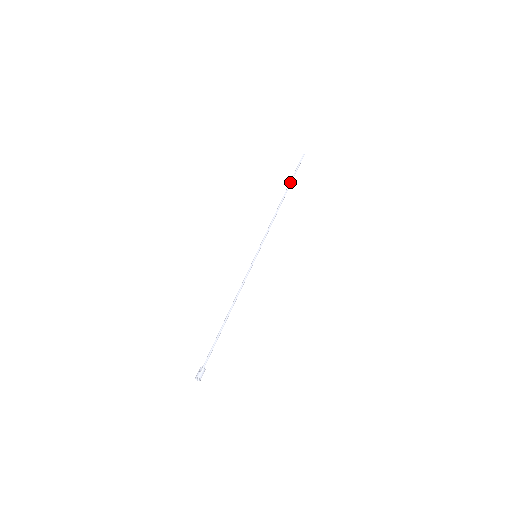
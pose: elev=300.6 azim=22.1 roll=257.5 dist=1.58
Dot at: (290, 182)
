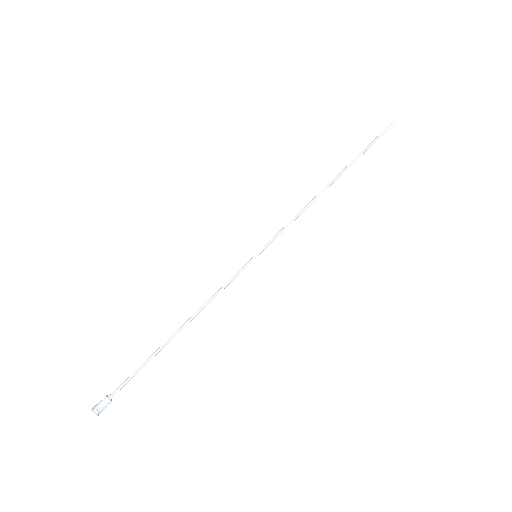
Dot at: occluded
